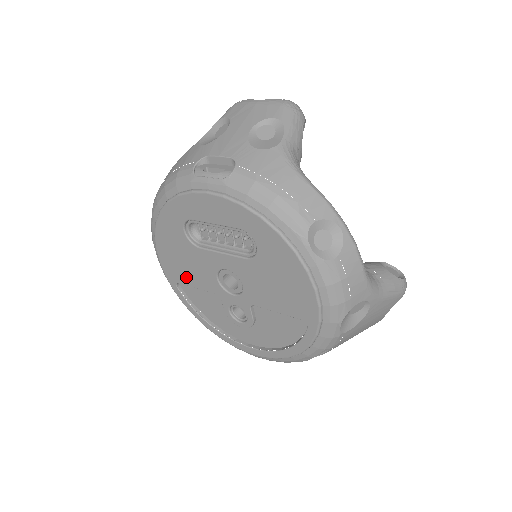
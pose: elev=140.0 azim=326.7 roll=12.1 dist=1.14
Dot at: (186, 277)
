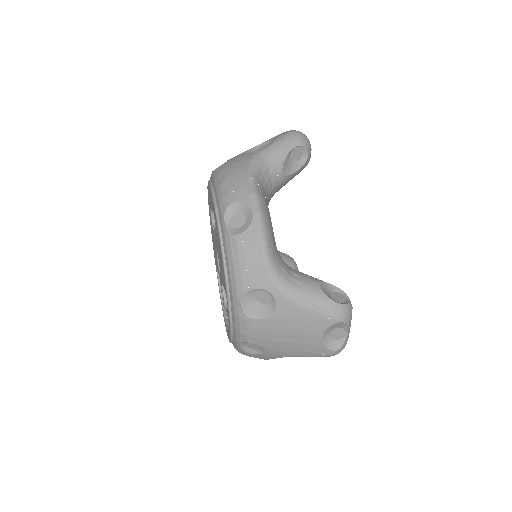
Dot at: occluded
